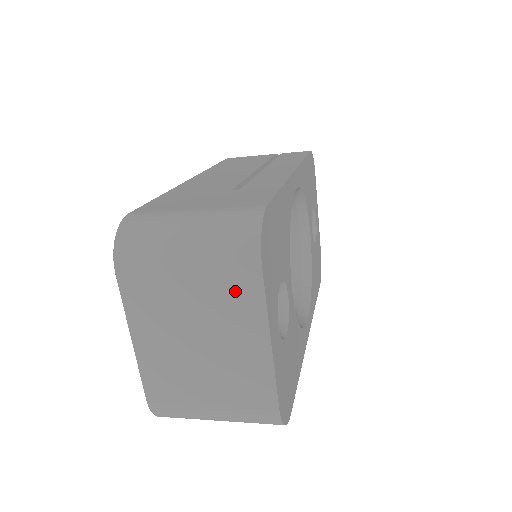
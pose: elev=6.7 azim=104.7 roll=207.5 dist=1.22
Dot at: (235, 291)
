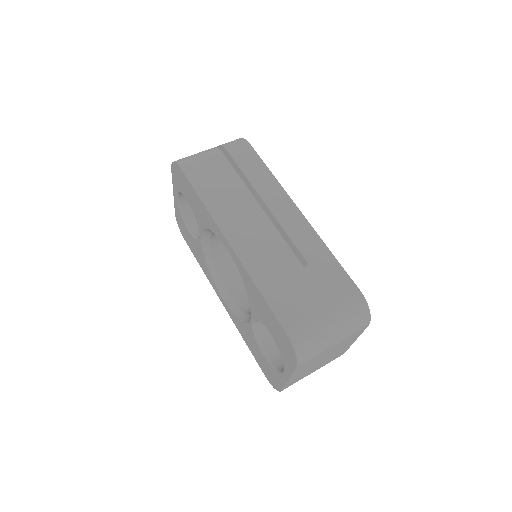
Dot at: (352, 337)
